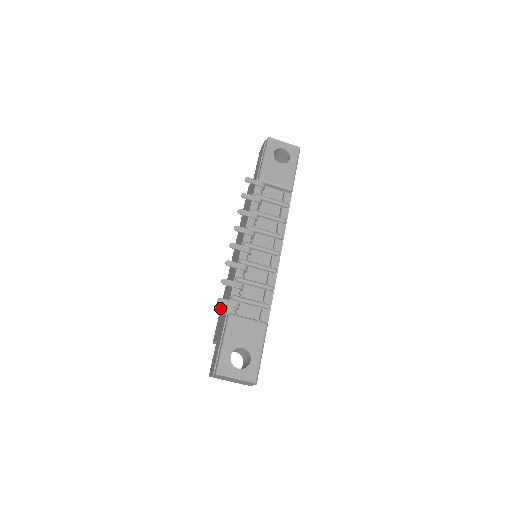
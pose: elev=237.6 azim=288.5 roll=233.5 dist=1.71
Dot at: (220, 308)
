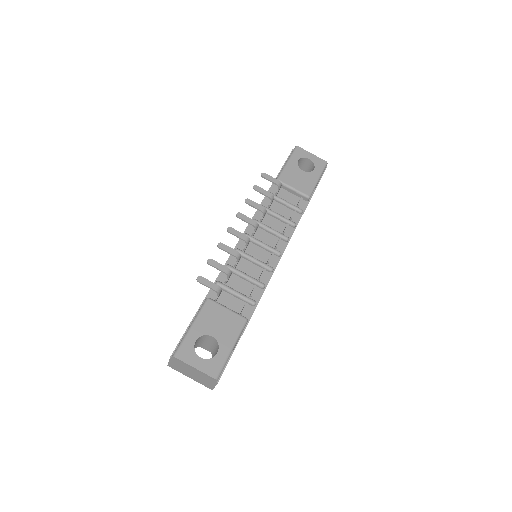
Dot at: occluded
